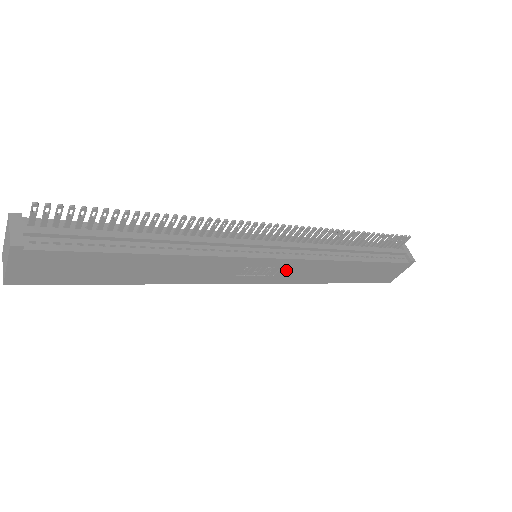
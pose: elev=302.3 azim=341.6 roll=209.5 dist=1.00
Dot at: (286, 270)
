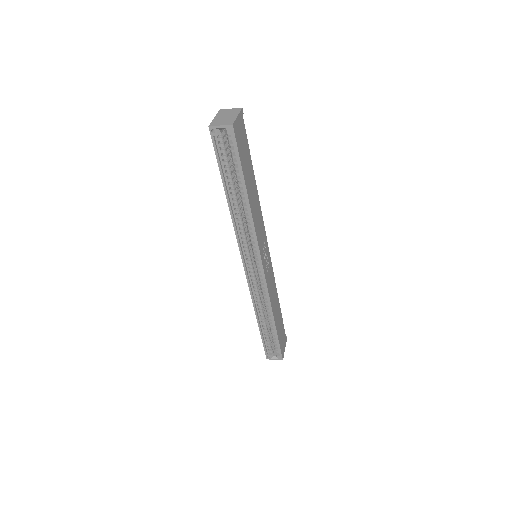
Dot at: (269, 272)
